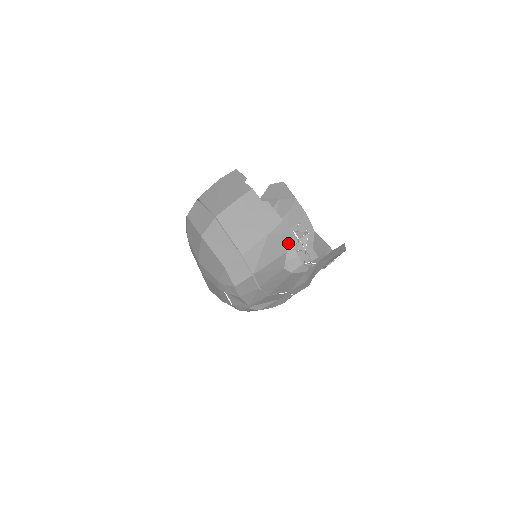
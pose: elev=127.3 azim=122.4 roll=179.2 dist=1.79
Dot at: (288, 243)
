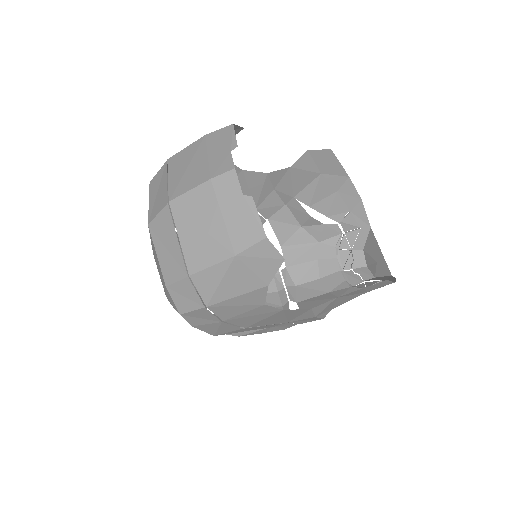
Dot at: (272, 273)
